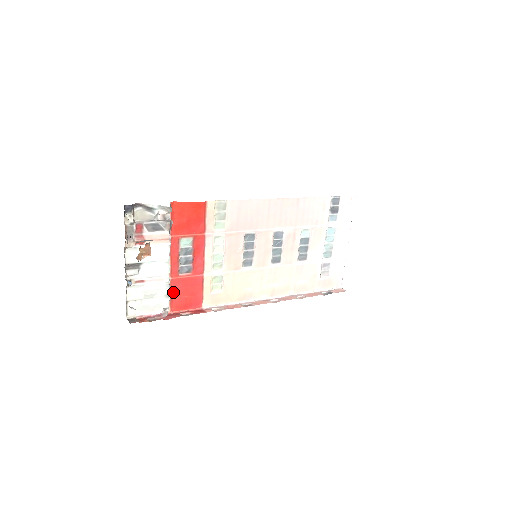
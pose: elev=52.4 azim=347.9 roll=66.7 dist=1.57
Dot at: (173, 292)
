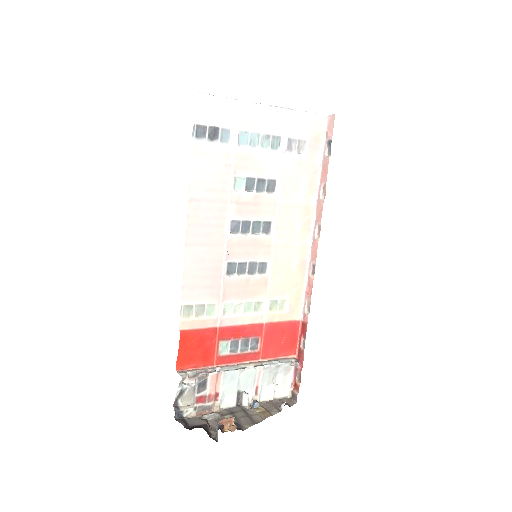
Dot at: (275, 354)
